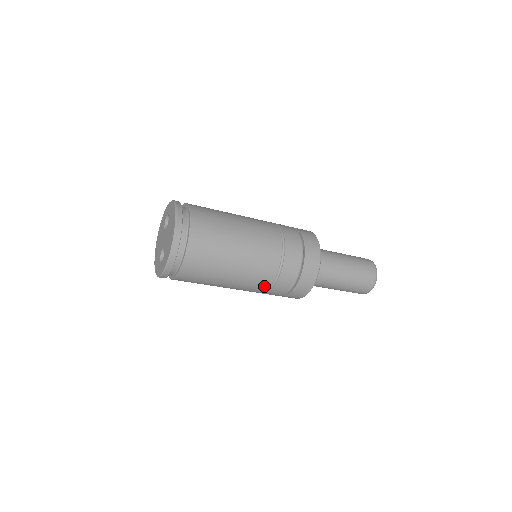
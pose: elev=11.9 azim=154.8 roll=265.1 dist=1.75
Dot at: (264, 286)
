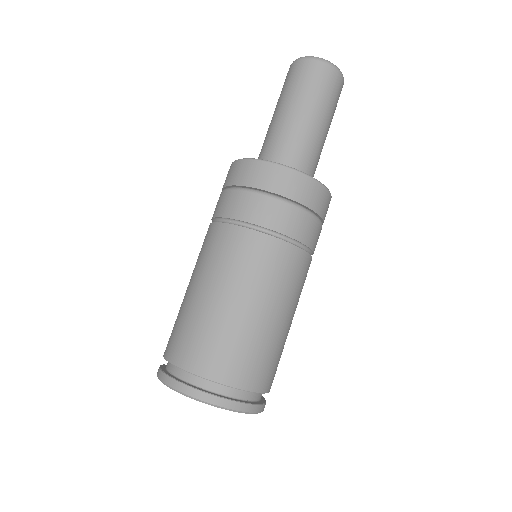
Dot at: occluded
